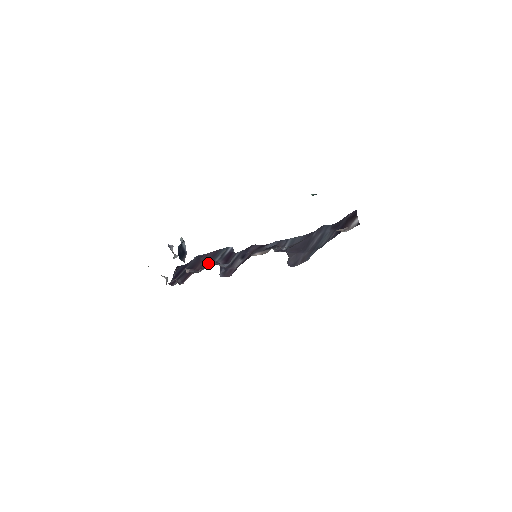
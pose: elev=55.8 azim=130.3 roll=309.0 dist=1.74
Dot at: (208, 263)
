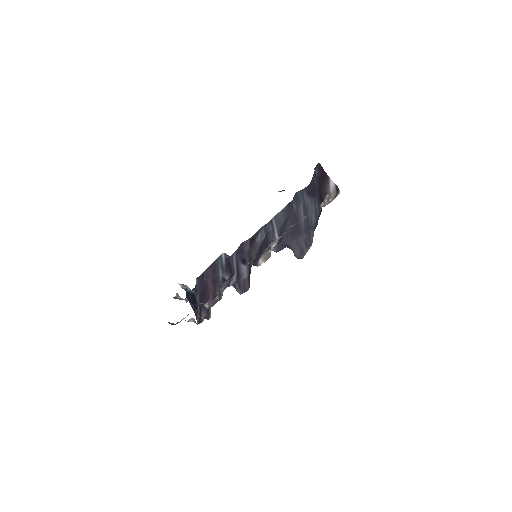
Dot at: (216, 283)
